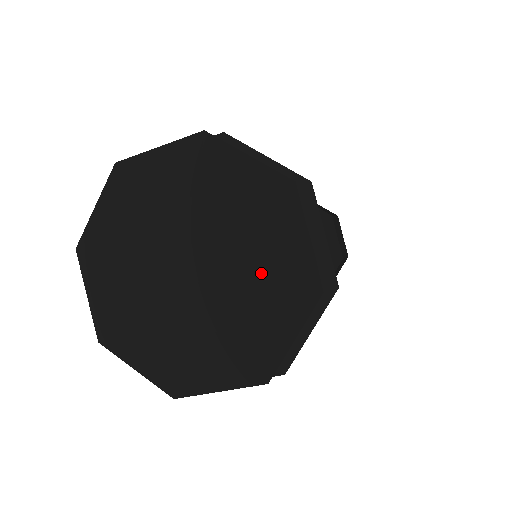
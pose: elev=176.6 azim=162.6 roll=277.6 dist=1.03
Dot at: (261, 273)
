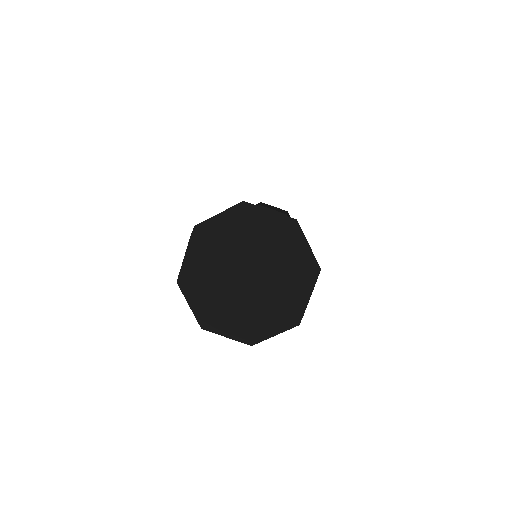
Dot at: (285, 273)
